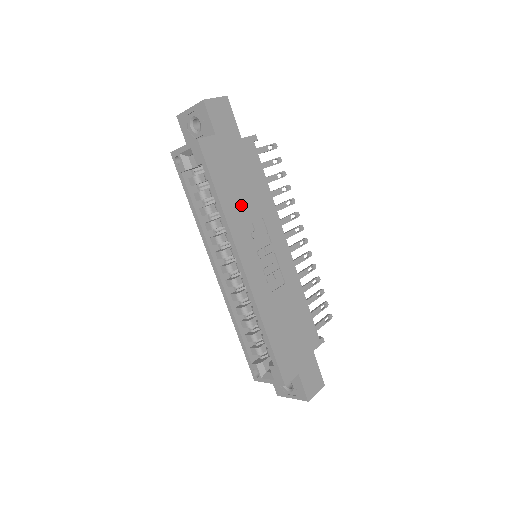
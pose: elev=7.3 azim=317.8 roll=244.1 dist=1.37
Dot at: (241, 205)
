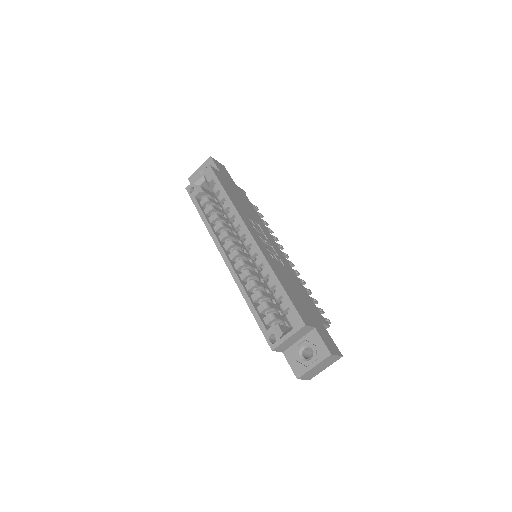
Dot at: (242, 208)
